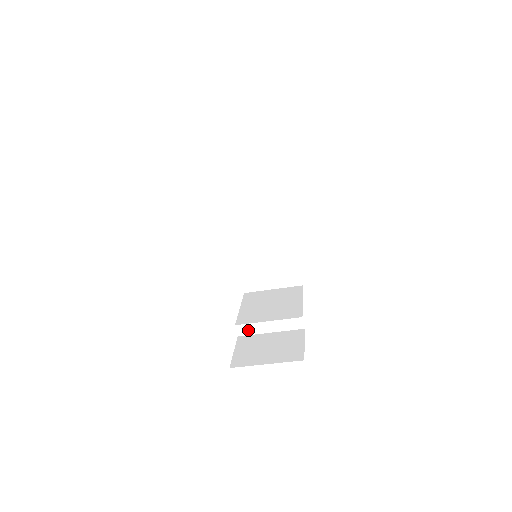
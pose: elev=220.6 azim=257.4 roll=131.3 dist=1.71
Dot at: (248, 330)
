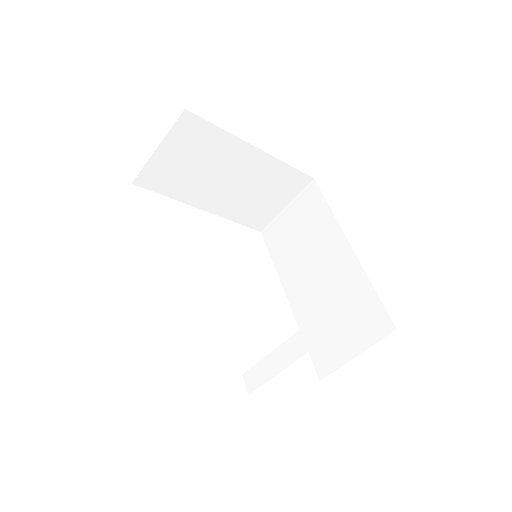
Dot at: (259, 376)
